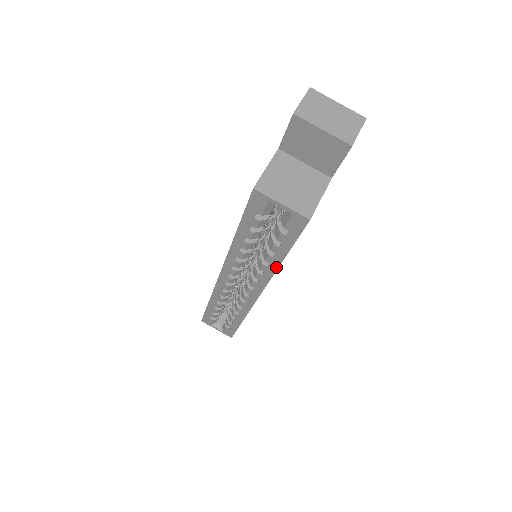
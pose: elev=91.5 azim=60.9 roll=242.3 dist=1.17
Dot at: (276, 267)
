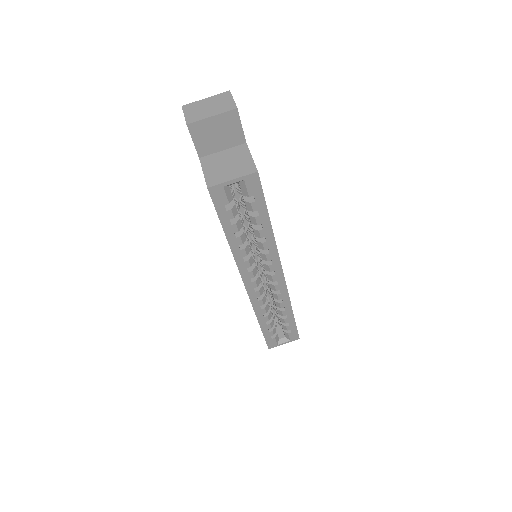
Dot at: (272, 235)
